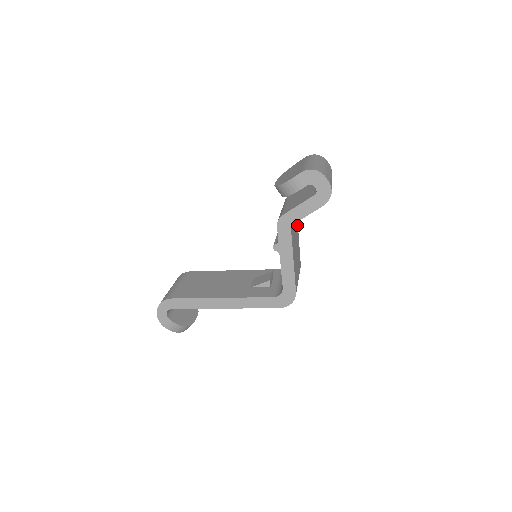
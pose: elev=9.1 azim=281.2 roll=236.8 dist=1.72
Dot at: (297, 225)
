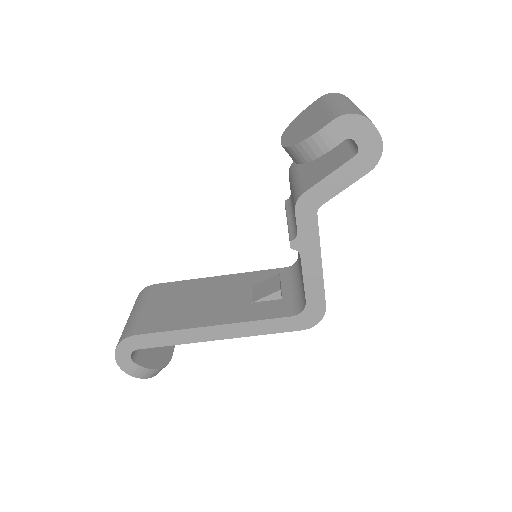
Dot at: occluded
